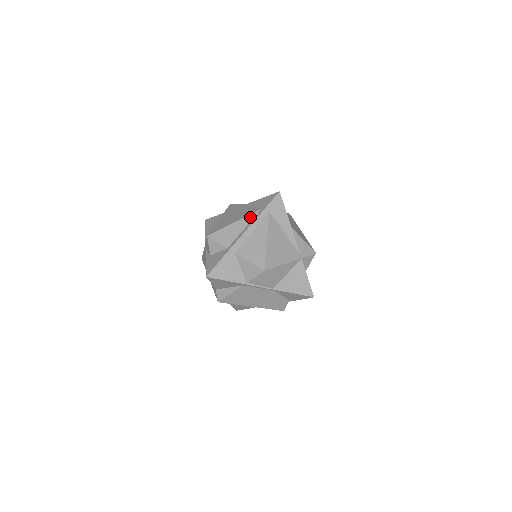
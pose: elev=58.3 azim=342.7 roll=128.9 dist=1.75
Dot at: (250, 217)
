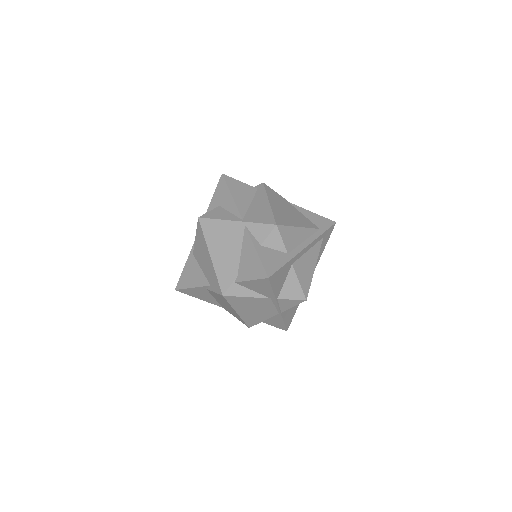
Dot at: (311, 231)
